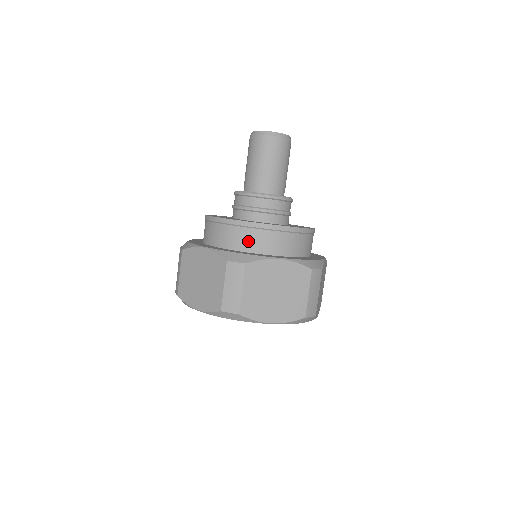
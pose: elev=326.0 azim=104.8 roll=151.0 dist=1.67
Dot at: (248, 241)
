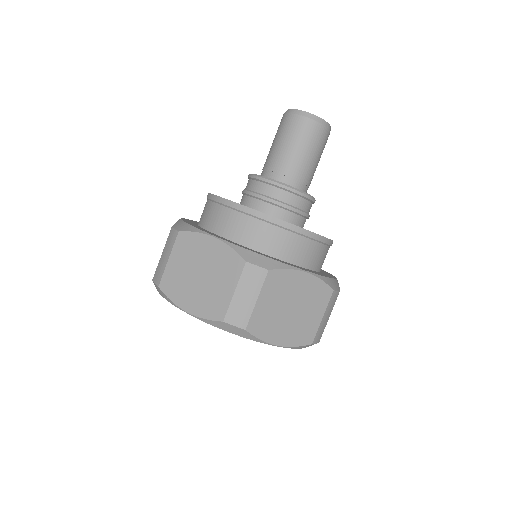
Dot at: (209, 217)
